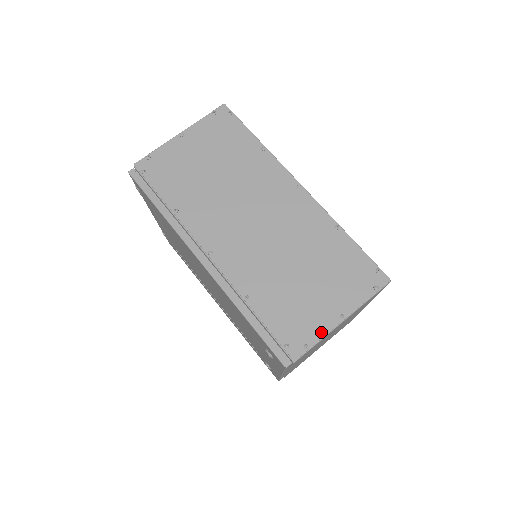
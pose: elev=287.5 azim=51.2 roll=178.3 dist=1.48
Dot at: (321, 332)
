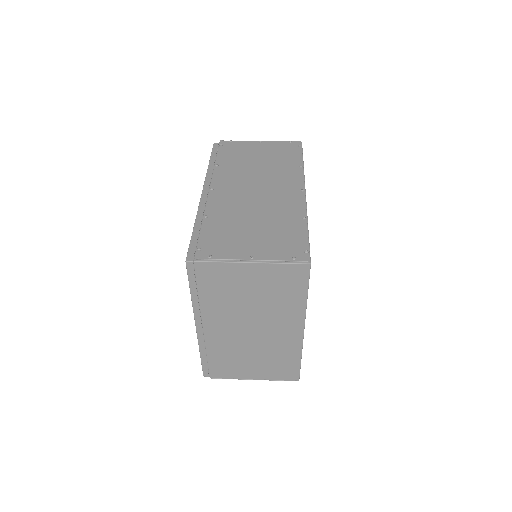
Dot at: (229, 256)
